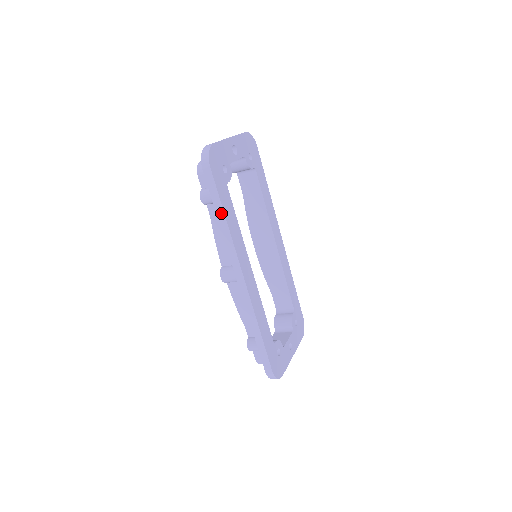
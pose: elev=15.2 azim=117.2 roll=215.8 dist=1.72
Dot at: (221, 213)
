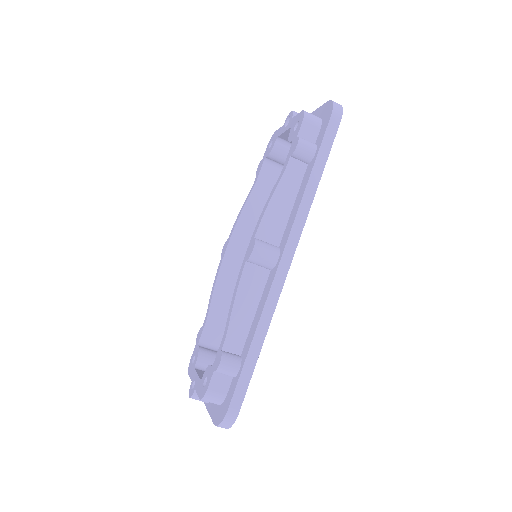
Dot at: (318, 175)
